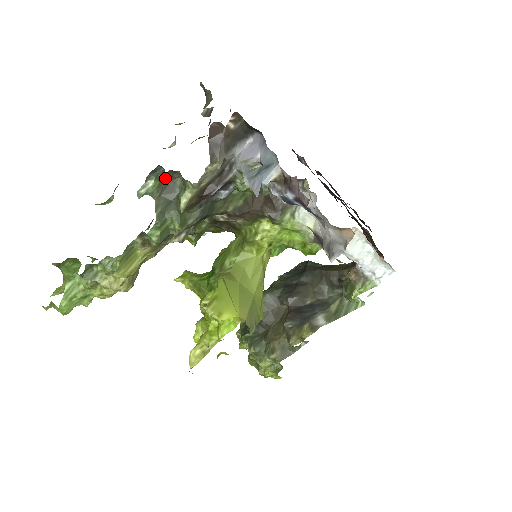
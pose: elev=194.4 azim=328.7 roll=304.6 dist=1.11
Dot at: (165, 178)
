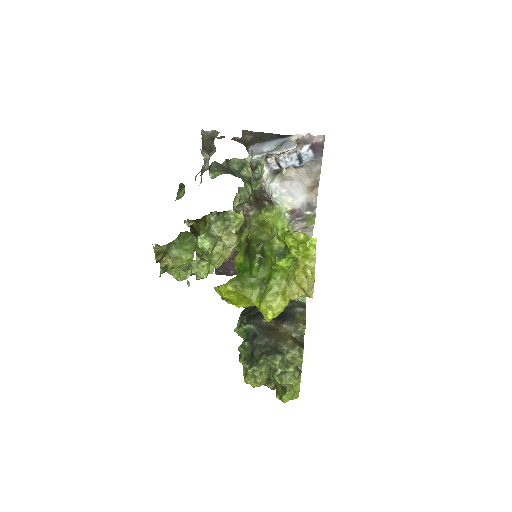
Dot at: (222, 167)
